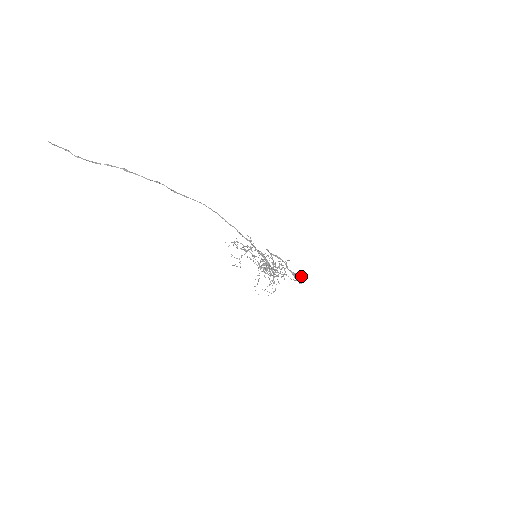
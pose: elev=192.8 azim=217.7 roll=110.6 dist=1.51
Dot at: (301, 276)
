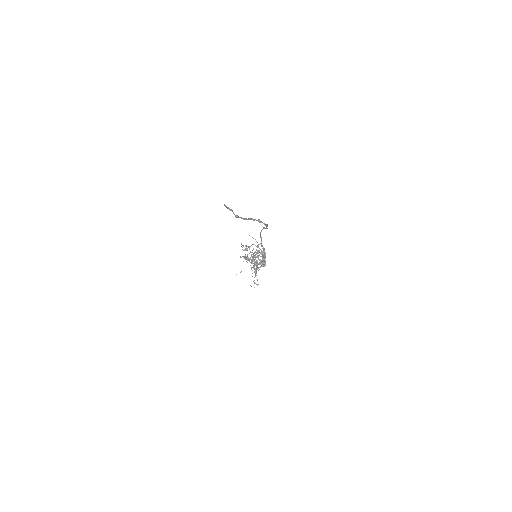
Dot at: (265, 261)
